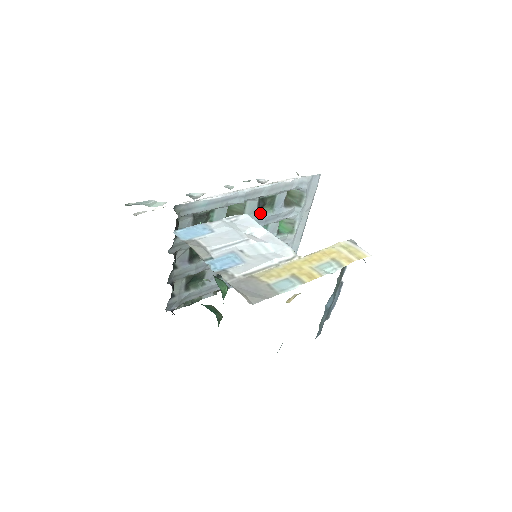
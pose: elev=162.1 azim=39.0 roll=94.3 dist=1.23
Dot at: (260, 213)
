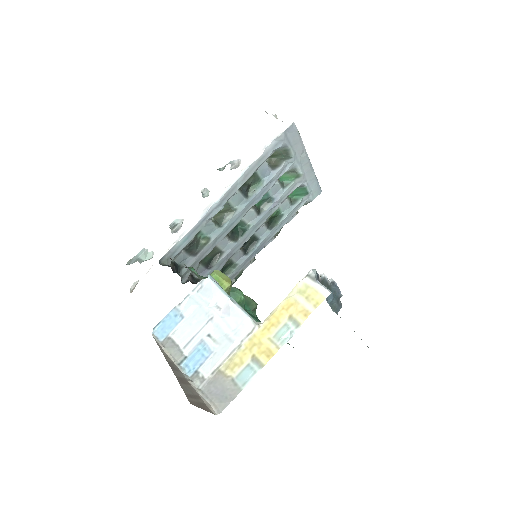
Dot at: (249, 195)
